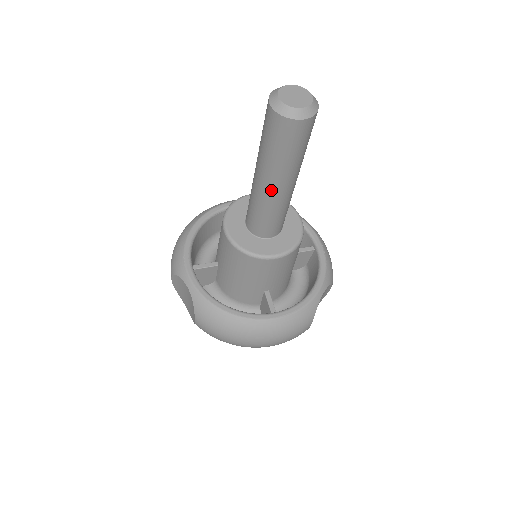
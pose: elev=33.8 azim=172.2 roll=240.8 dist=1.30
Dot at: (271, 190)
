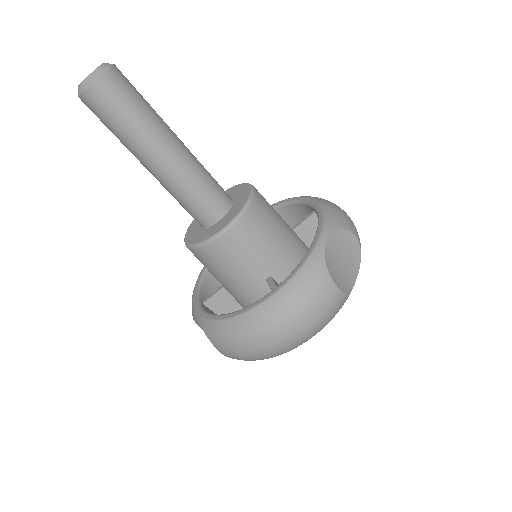
Dot at: (157, 167)
